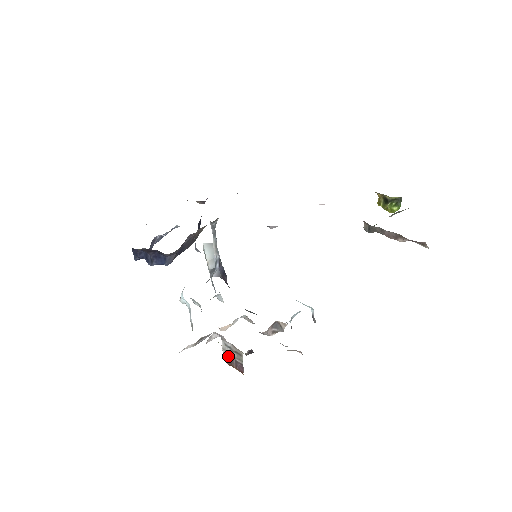
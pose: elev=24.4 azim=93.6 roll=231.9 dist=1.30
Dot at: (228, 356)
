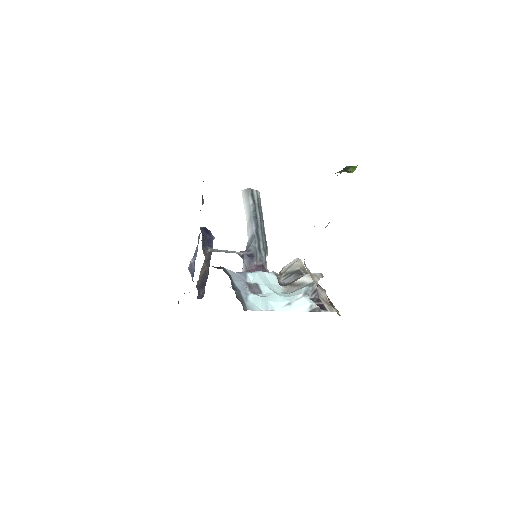
Dot at: occluded
